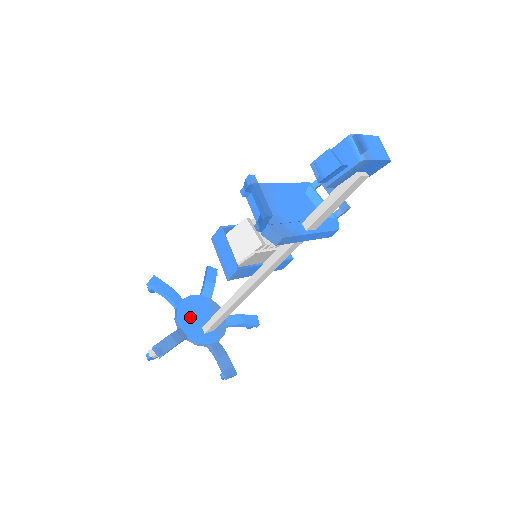
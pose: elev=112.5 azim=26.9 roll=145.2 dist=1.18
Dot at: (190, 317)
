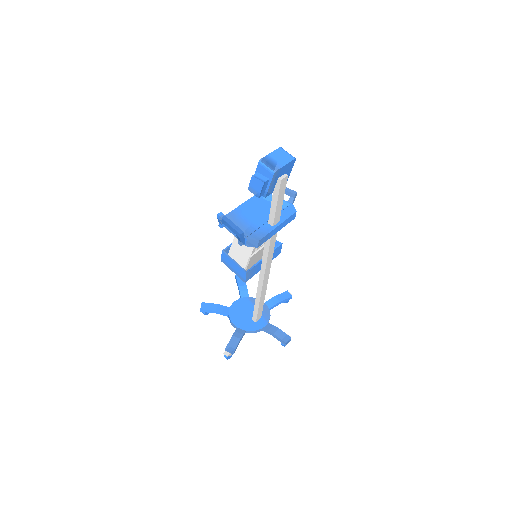
Dot at: (240, 317)
